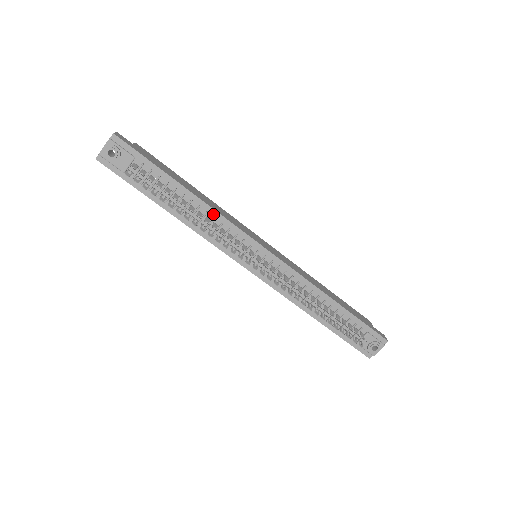
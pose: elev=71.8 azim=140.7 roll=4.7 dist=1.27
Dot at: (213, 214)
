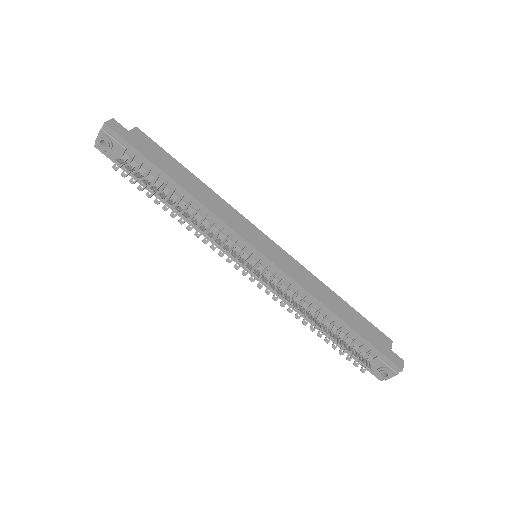
Dot at: (205, 211)
